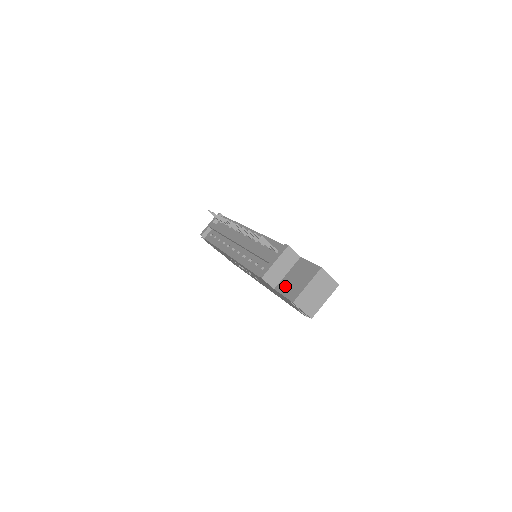
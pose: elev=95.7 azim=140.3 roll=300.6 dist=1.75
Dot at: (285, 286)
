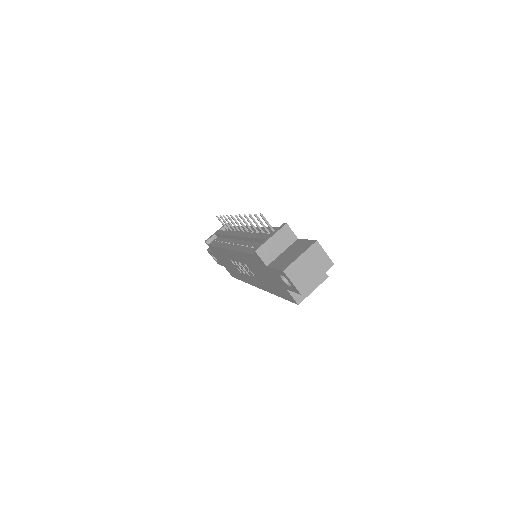
Dot at: (278, 261)
